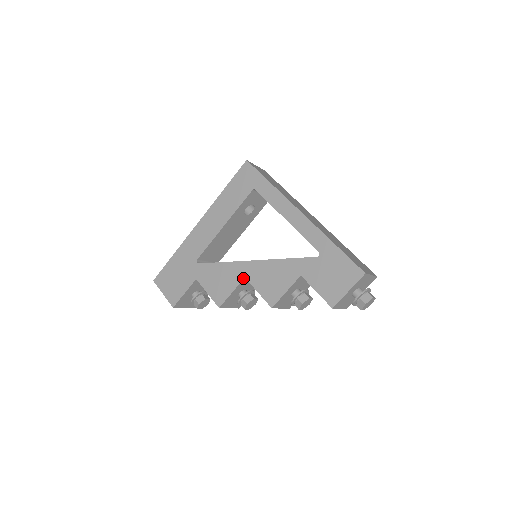
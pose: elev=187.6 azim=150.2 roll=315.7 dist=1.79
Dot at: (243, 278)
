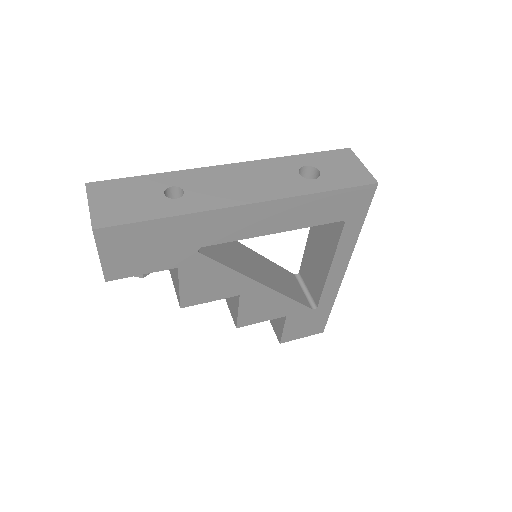
Dot at: occluded
